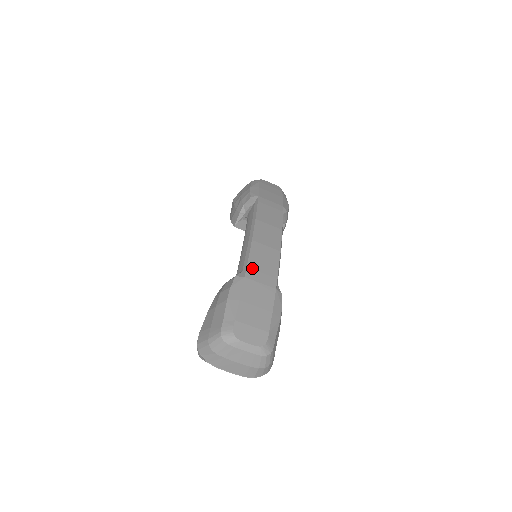
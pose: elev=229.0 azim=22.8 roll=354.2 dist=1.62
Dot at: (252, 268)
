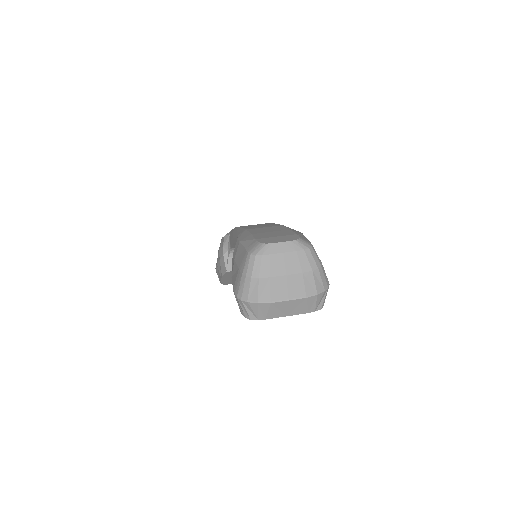
Dot at: occluded
